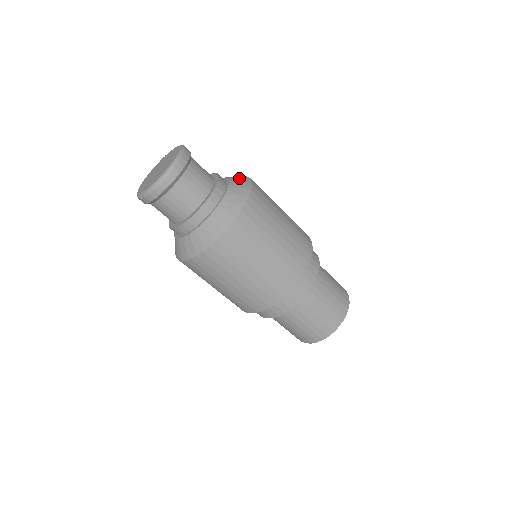
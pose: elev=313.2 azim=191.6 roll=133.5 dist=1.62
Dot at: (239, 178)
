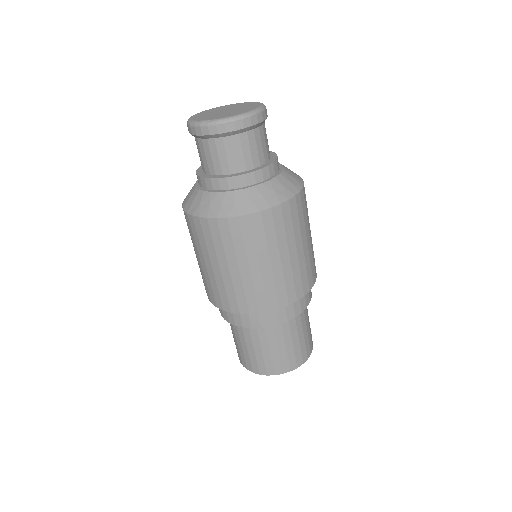
Dot at: (290, 182)
